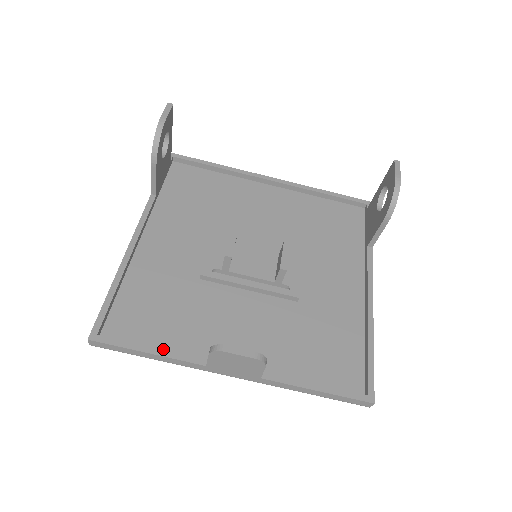
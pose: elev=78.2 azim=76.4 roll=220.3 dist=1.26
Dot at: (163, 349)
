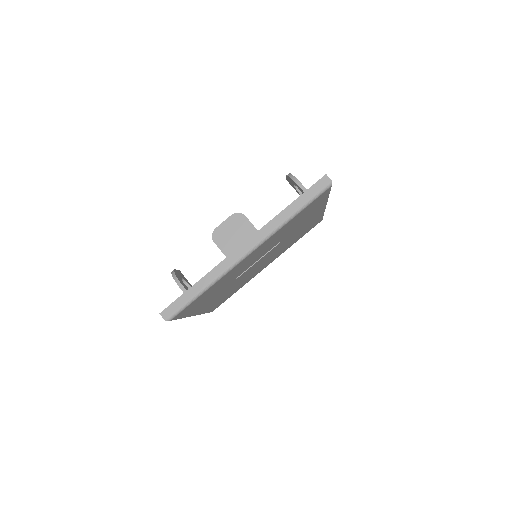
Dot at: occluded
